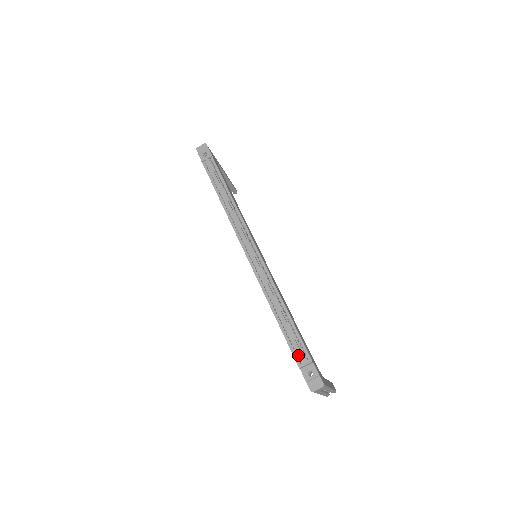
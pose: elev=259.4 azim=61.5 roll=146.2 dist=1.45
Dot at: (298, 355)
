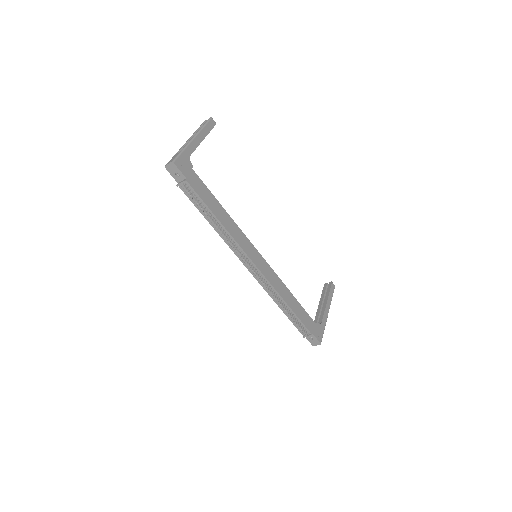
Dot at: (301, 331)
